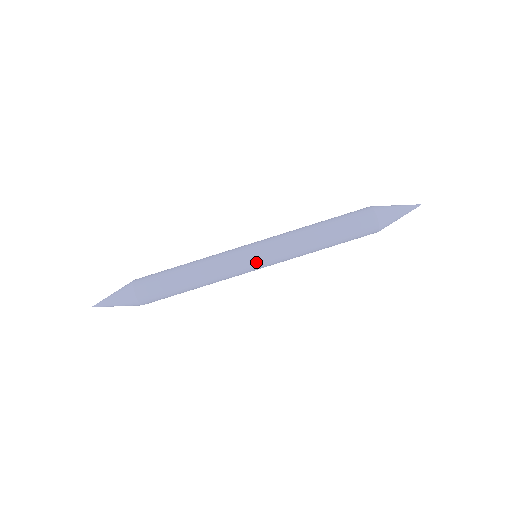
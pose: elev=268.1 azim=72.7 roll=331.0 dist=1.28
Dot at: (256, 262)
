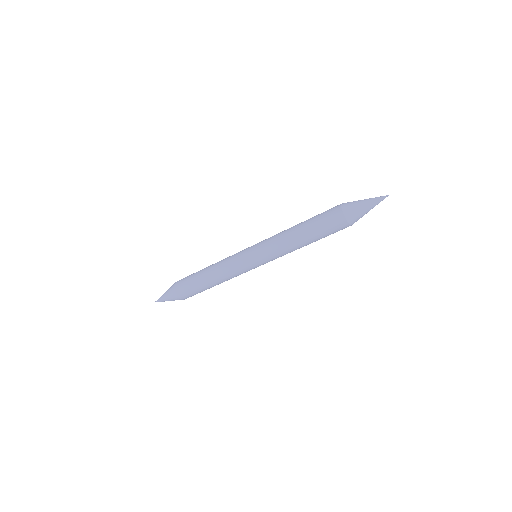
Dot at: (255, 265)
